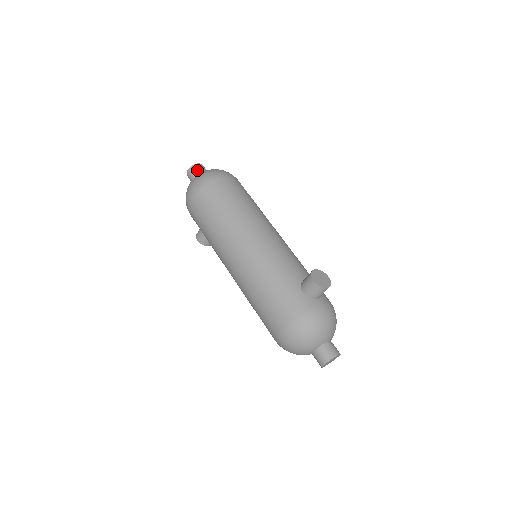
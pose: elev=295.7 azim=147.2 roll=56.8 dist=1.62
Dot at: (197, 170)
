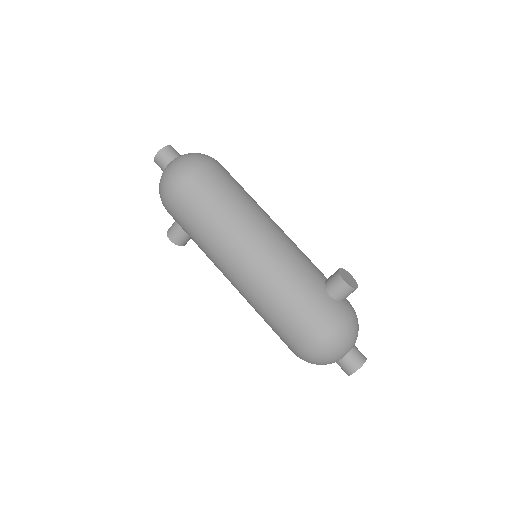
Dot at: (170, 153)
